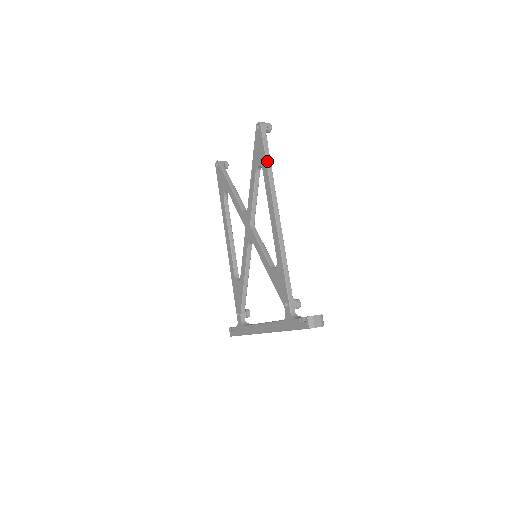
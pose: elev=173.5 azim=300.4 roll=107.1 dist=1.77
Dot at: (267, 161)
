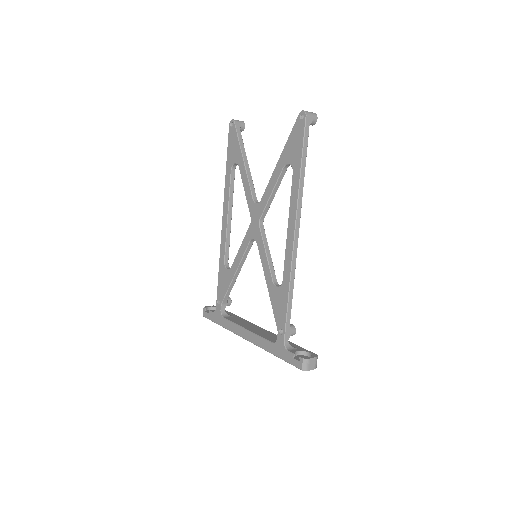
Dot at: (302, 165)
